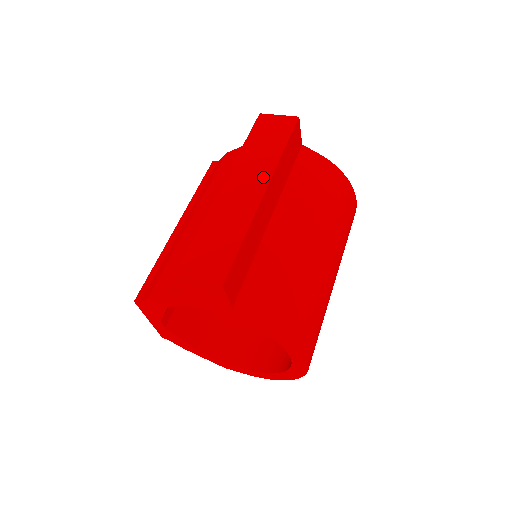
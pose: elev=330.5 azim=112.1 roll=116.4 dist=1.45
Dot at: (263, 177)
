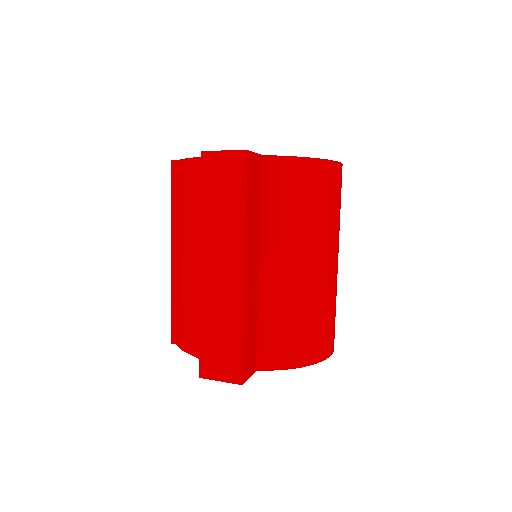
Dot at: (236, 254)
